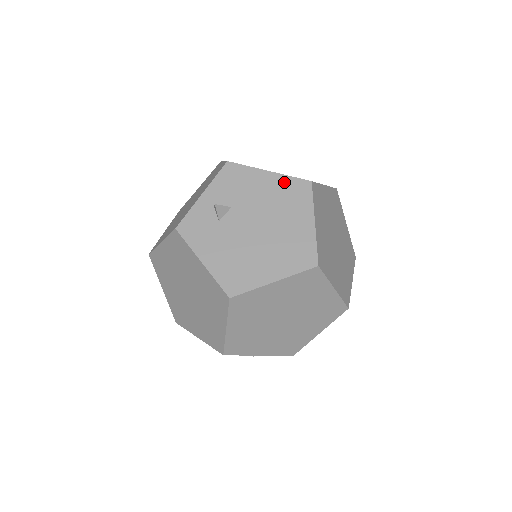
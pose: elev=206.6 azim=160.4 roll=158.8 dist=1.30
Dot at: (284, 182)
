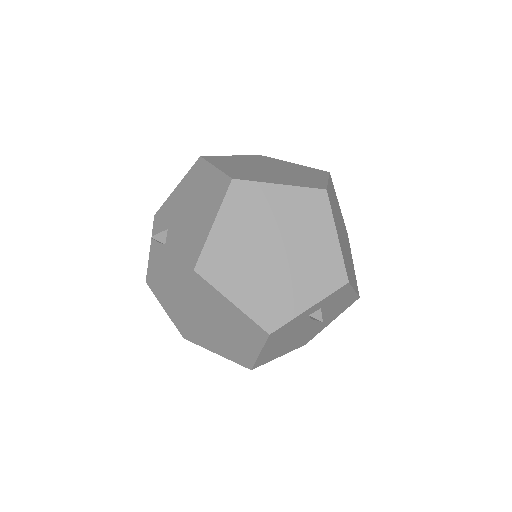
Dot at: (187, 179)
